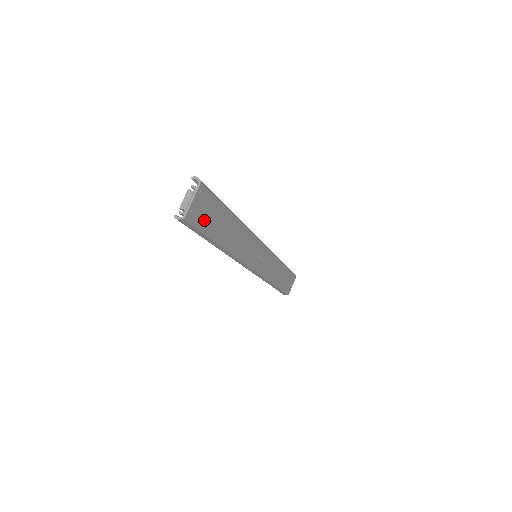
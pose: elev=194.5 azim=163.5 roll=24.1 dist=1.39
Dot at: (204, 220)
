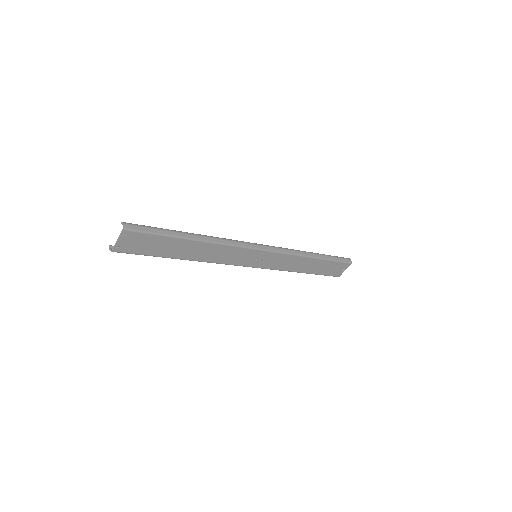
Dot at: (142, 249)
